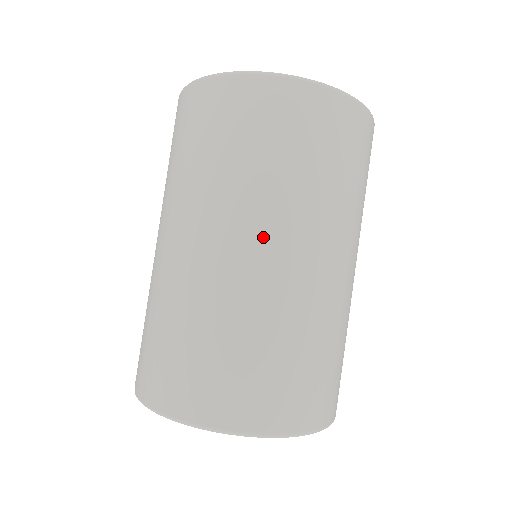
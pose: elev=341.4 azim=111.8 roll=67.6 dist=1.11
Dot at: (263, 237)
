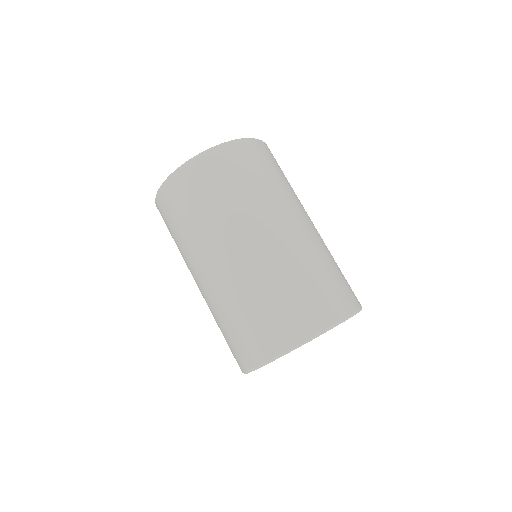
Dot at: (289, 217)
